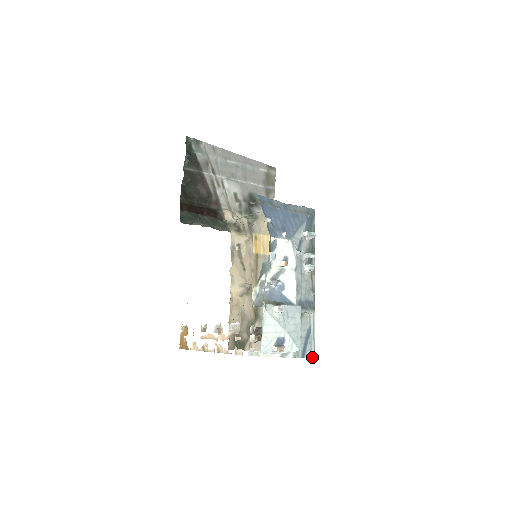
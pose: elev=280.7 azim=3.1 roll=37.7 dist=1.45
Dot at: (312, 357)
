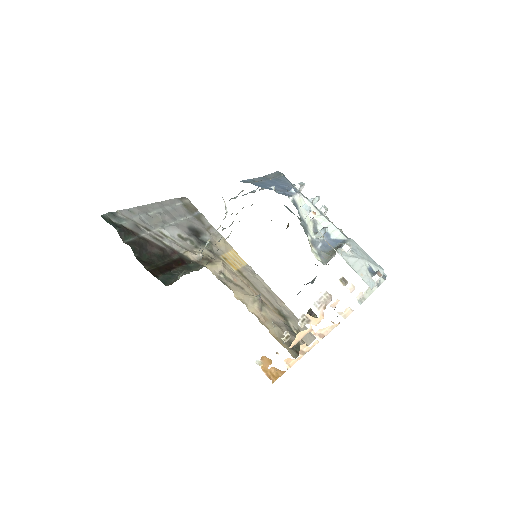
Dot at: occluded
